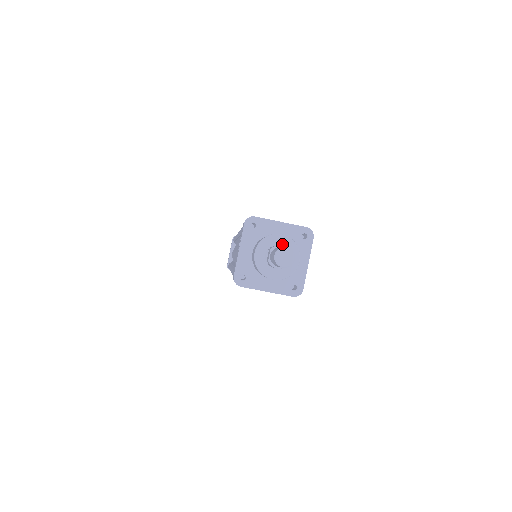
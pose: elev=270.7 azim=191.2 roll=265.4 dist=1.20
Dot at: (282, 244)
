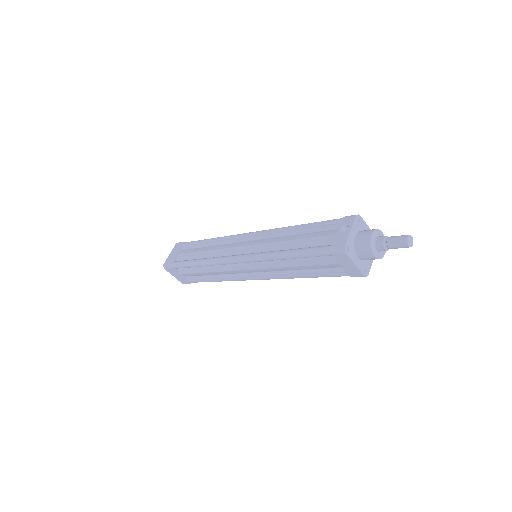
Dot at: occluded
